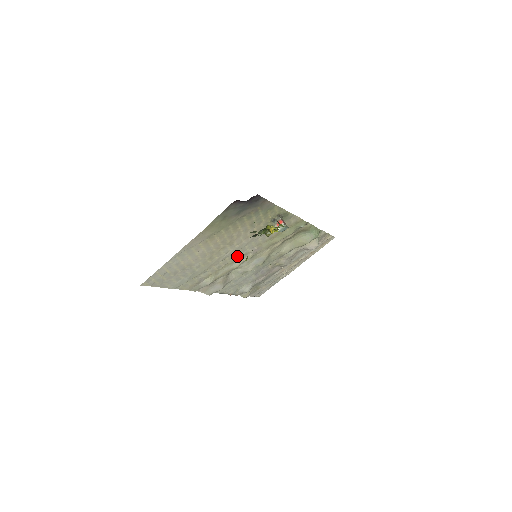
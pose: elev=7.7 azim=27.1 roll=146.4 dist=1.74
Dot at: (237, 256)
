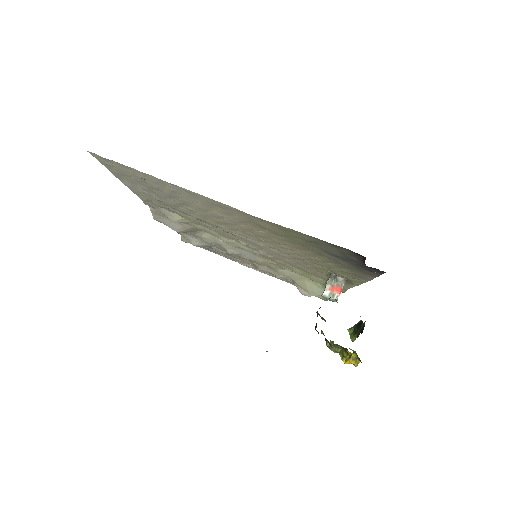
Dot at: (242, 241)
